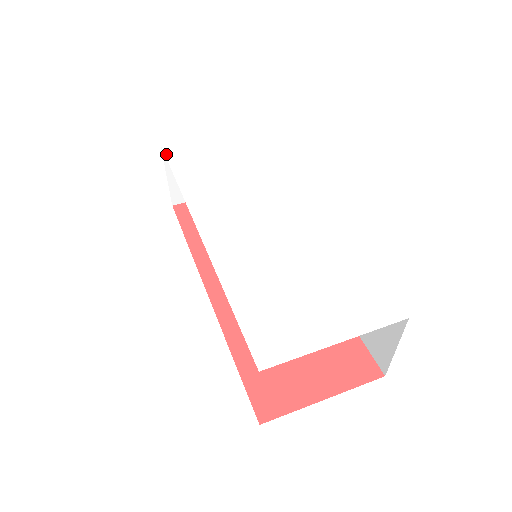
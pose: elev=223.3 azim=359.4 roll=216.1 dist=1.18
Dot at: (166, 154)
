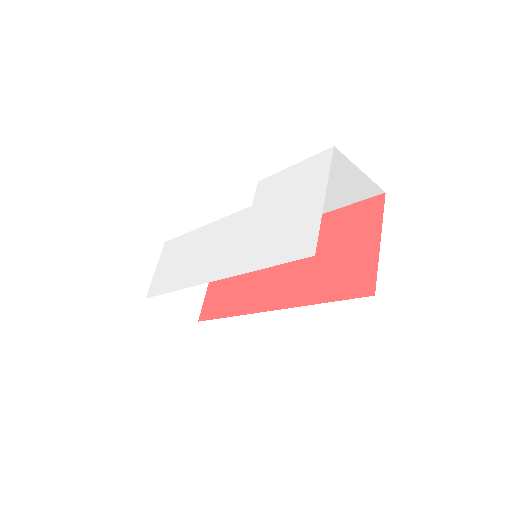
Dot at: (153, 296)
